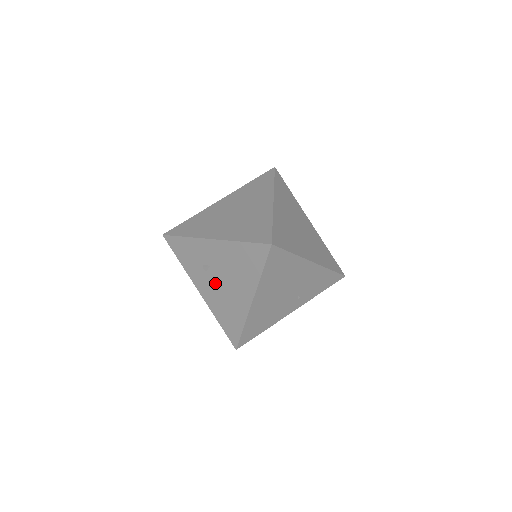
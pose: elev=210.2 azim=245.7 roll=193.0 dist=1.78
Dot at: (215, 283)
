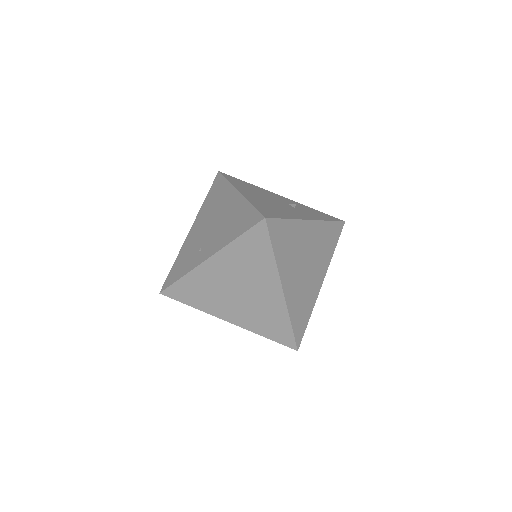
Dot at: occluded
